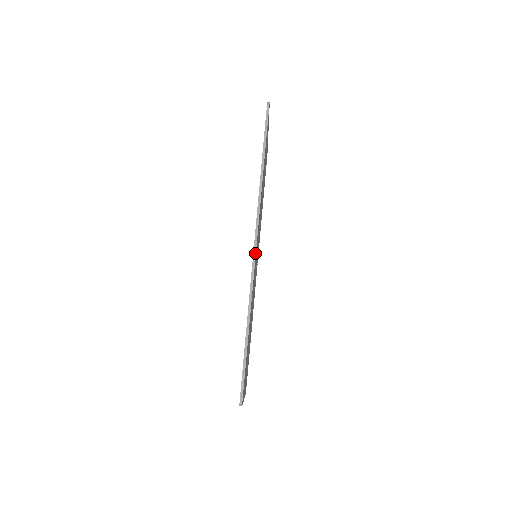
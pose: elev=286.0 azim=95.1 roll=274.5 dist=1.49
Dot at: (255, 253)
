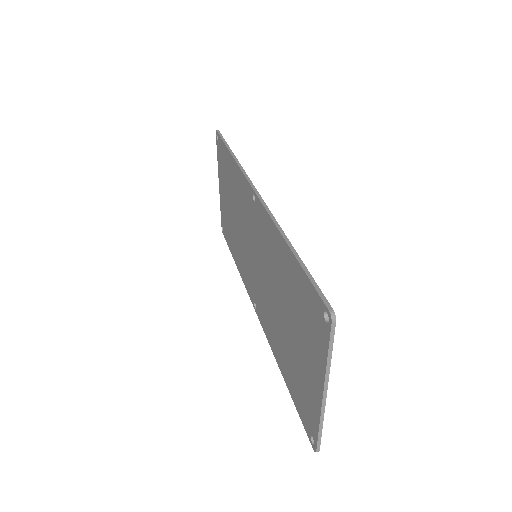
Dot at: (259, 195)
